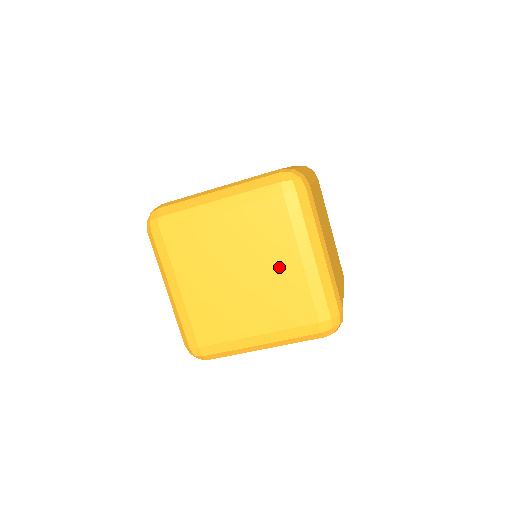
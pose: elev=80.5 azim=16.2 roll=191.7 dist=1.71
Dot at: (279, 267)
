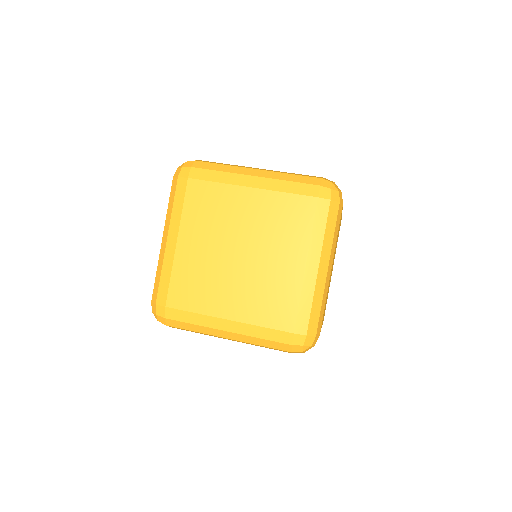
Dot at: occluded
